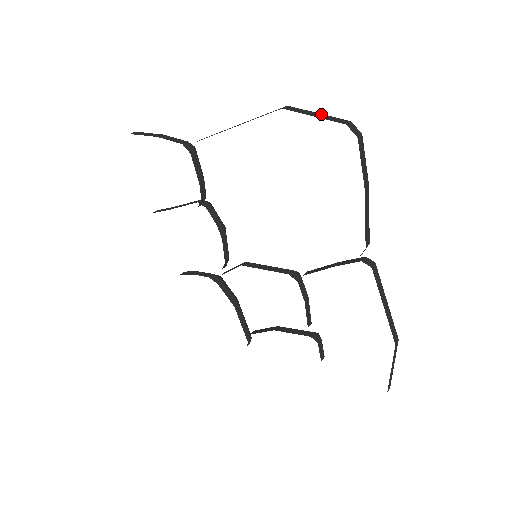
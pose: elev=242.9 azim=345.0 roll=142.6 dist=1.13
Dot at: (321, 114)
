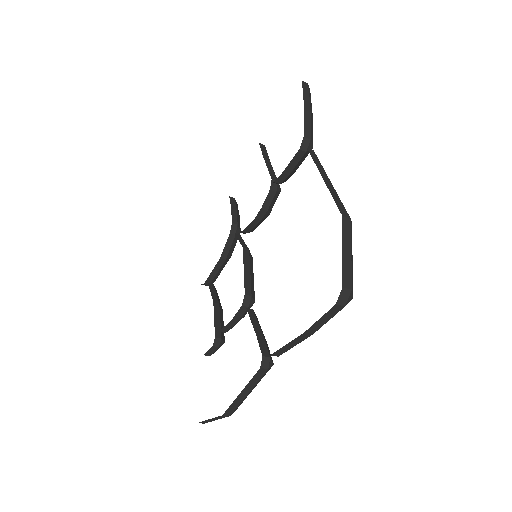
Dot at: (350, 257)
